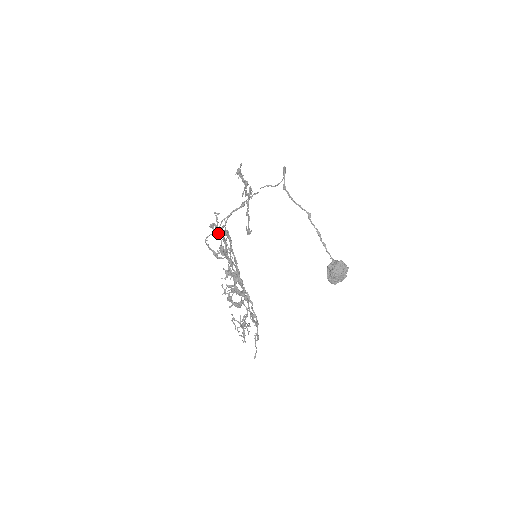
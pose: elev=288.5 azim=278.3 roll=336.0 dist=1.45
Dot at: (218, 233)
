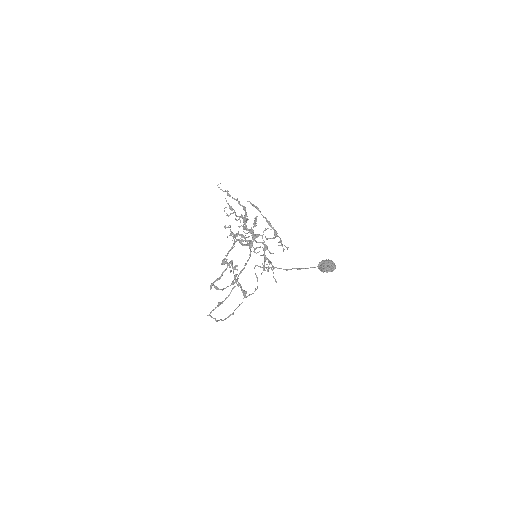
Dot at: occluded
